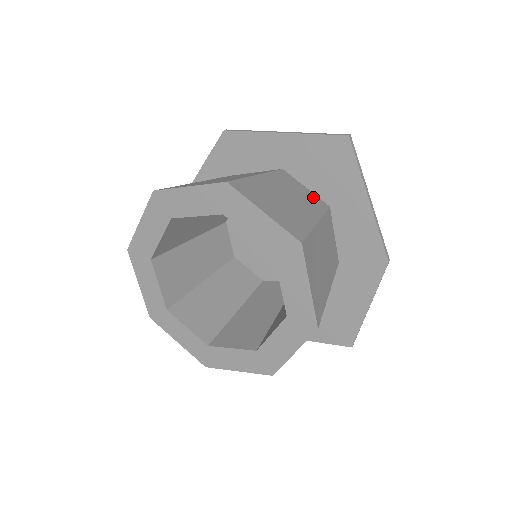
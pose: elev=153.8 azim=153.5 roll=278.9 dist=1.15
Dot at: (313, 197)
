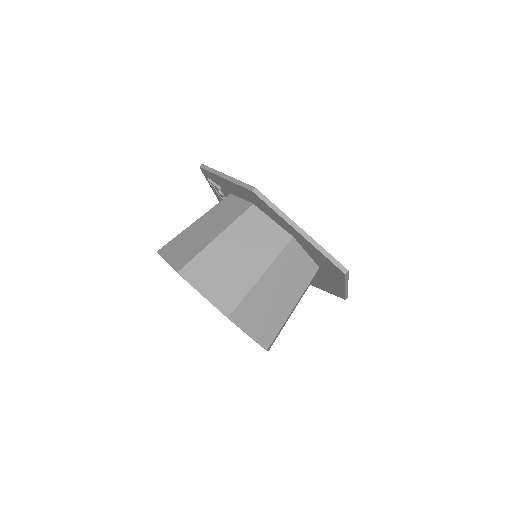
Dot at: (307, 266)
